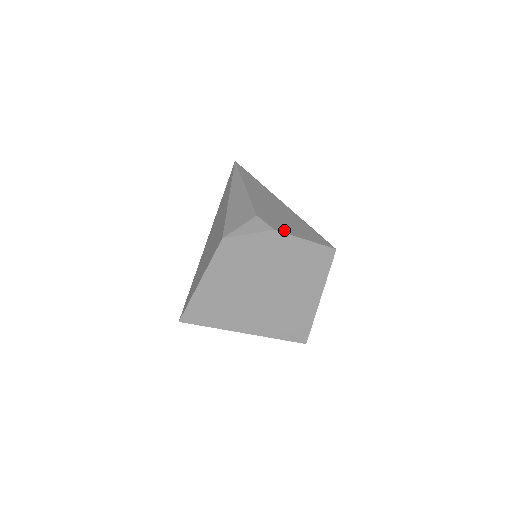
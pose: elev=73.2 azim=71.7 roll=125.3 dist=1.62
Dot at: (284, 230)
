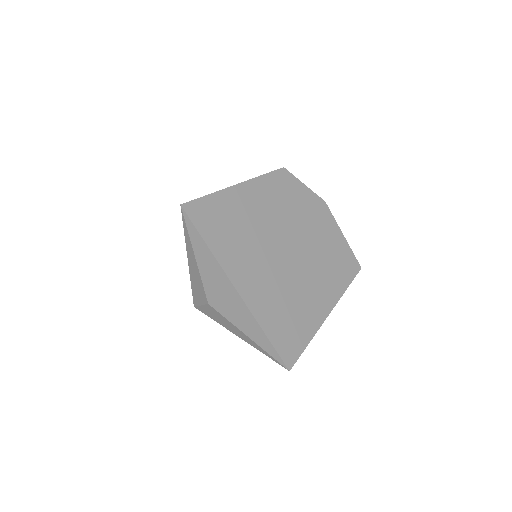
Dot at: occluded
